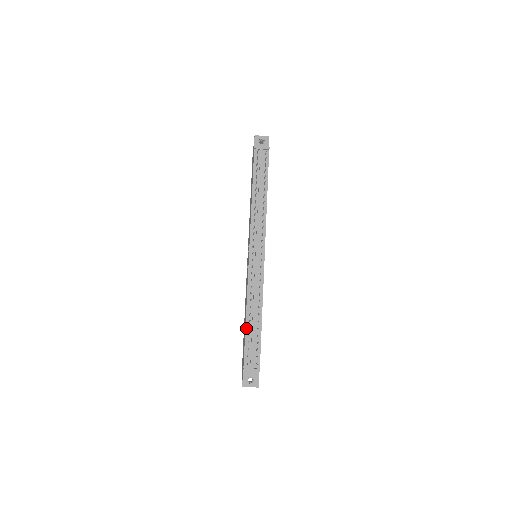
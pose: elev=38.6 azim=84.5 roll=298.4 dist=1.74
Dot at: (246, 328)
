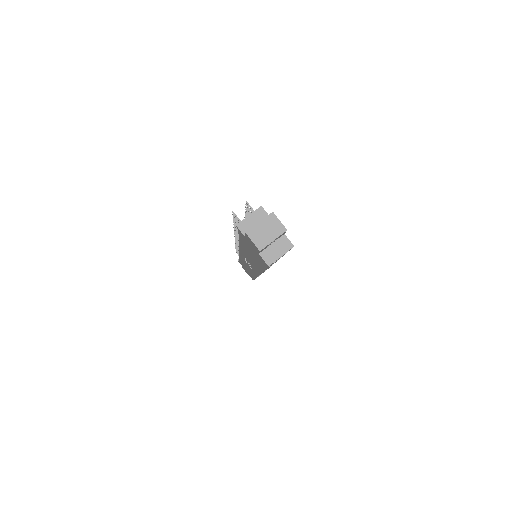
Dot at: occluded
